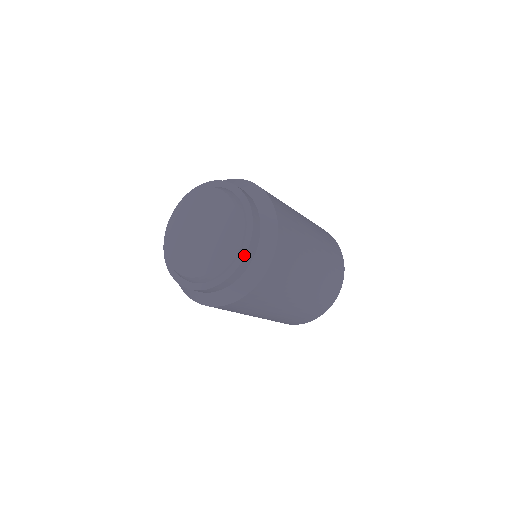
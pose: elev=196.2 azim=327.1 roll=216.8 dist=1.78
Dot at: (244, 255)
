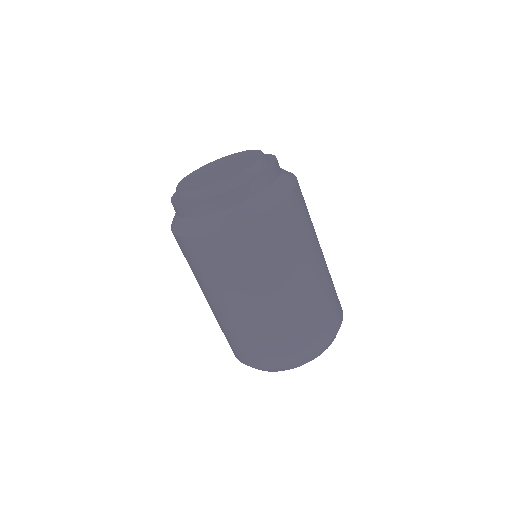
Dot at: (271, 155)
